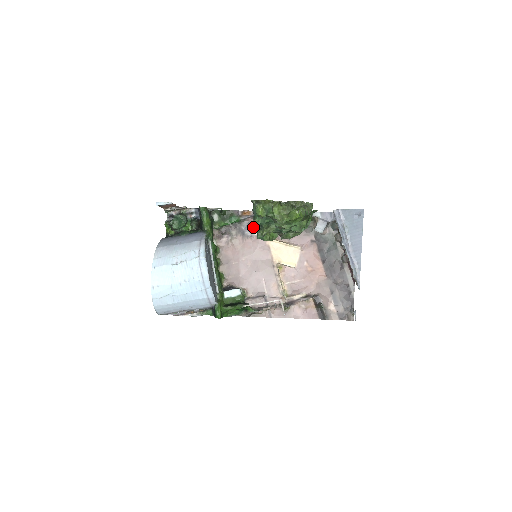
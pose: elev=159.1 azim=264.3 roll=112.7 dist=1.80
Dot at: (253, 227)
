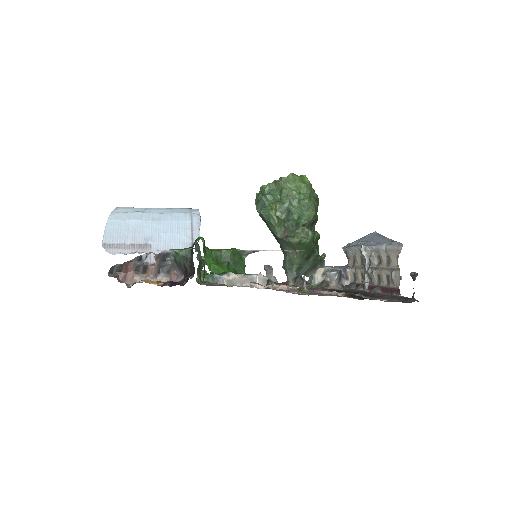
Dot at: occluded
